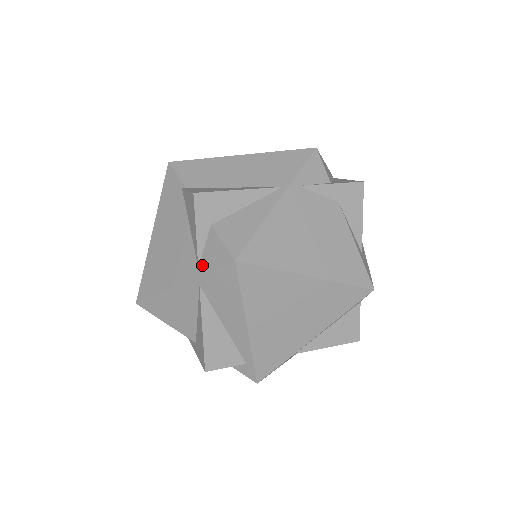
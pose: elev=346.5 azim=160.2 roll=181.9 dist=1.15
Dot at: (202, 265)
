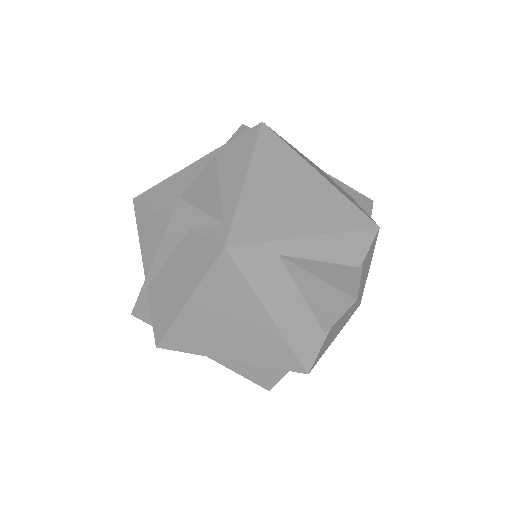
Dot at: occluded
